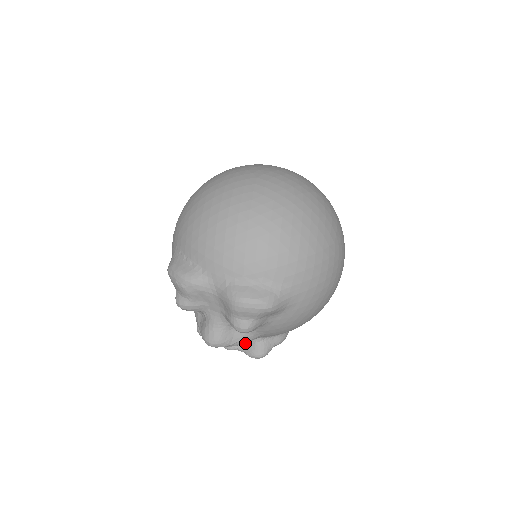
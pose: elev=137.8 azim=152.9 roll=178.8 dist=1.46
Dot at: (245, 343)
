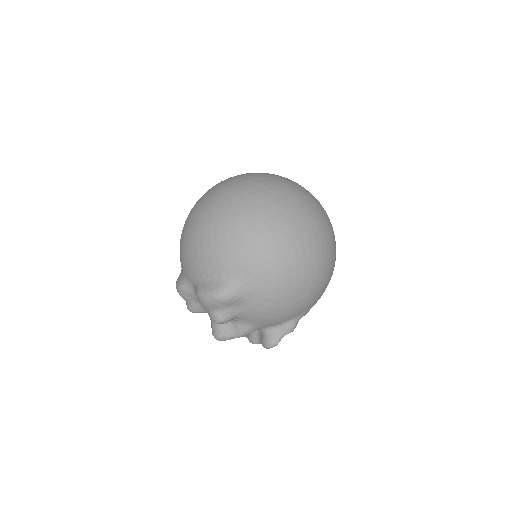
Dot at: (260, 336)
